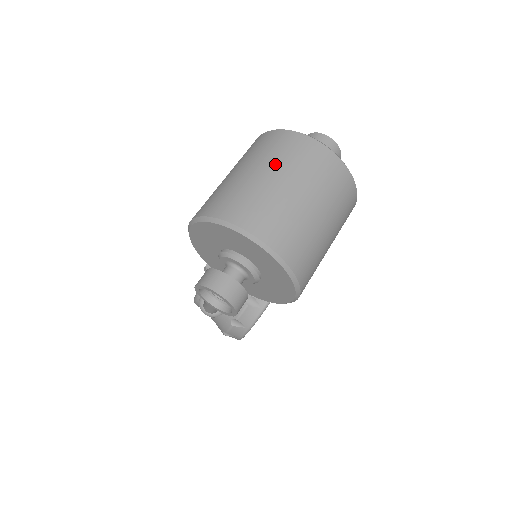
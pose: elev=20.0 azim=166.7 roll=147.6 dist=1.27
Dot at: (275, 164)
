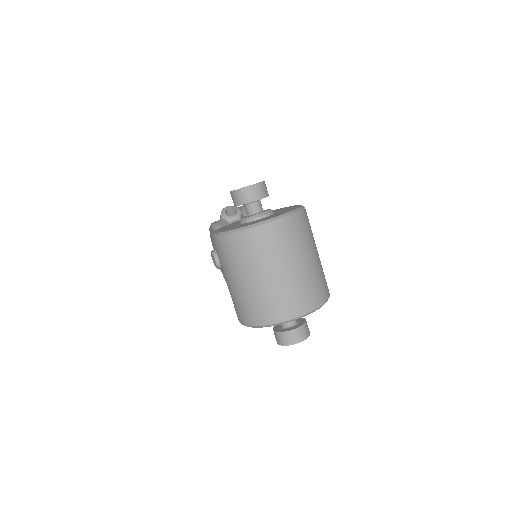
Dot at: (261, 265)
